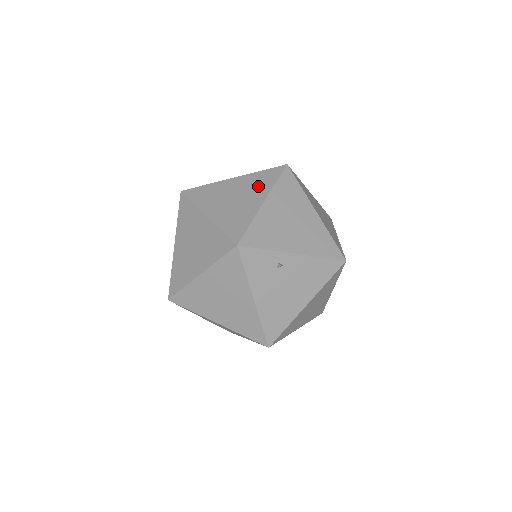
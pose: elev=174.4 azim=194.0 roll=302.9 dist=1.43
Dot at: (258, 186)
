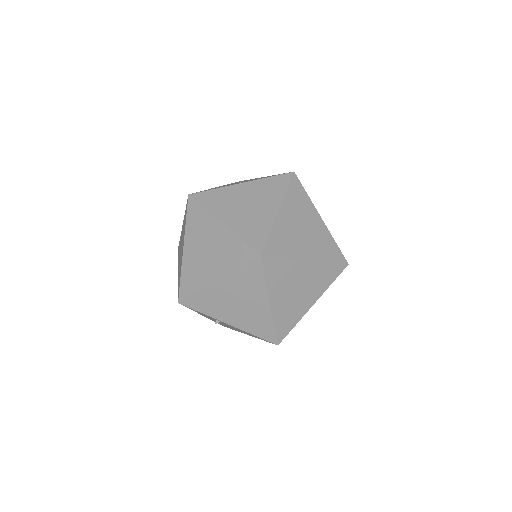
Dot at: (226, 257)
